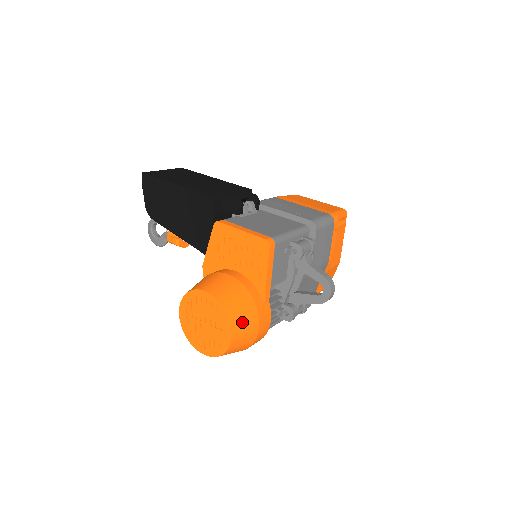
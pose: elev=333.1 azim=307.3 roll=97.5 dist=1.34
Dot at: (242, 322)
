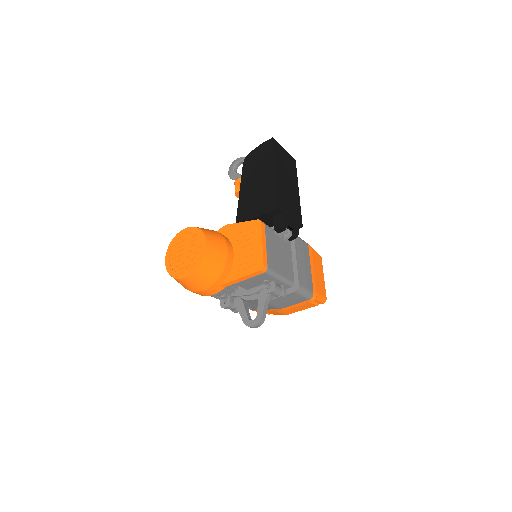
Dot at: (200, 279)
